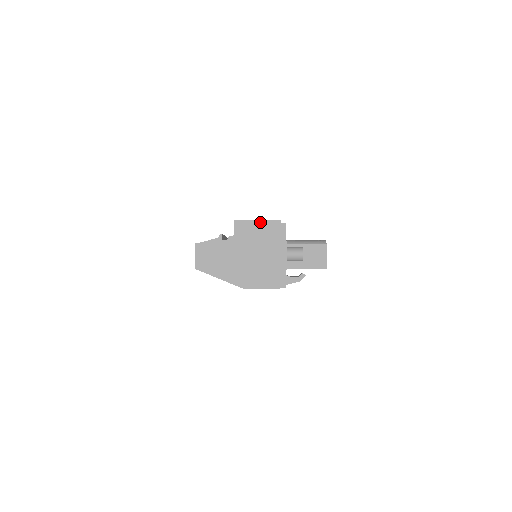
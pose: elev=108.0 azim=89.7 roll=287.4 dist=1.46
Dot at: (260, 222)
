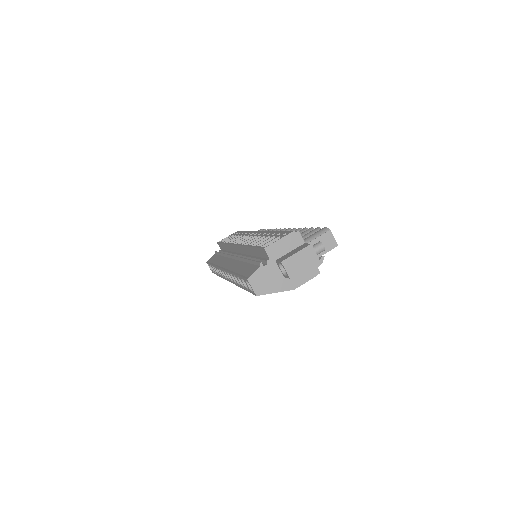
Dot at: (282, 240)
